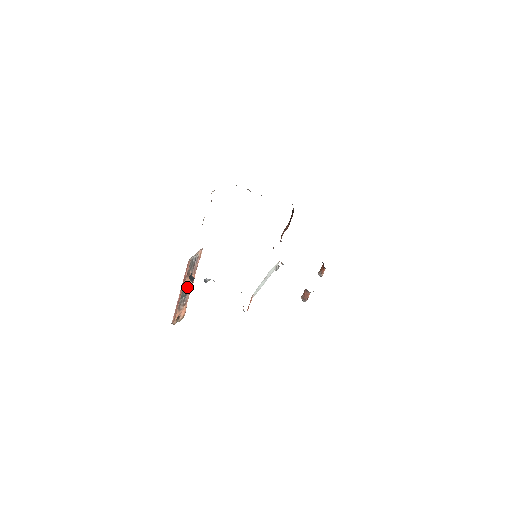
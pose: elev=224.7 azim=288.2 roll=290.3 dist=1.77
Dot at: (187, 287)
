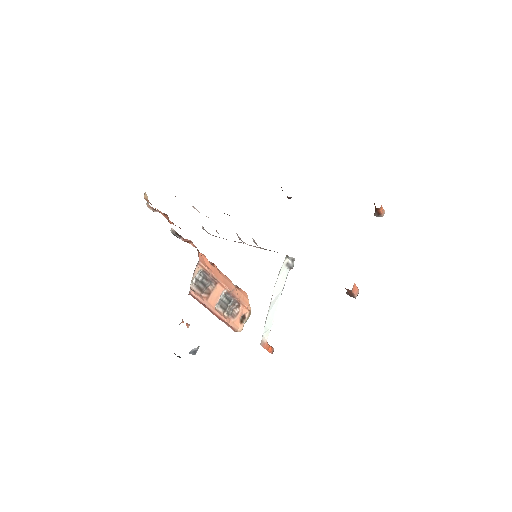
Dot at: (223, 295)
